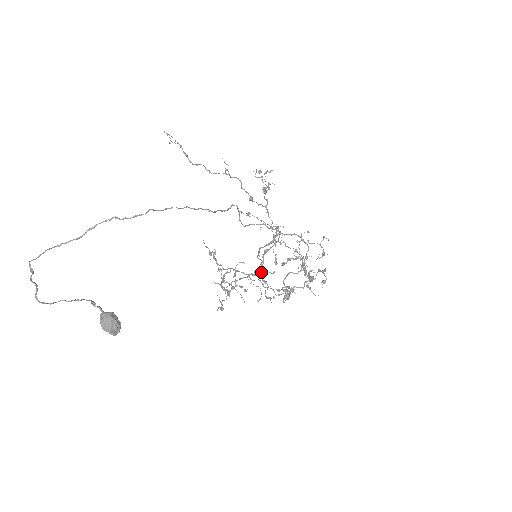
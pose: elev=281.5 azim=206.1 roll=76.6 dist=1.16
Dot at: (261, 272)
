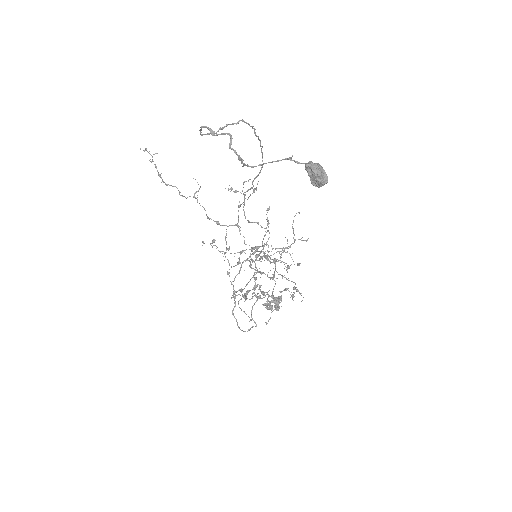
Dot at: (234, 302)
